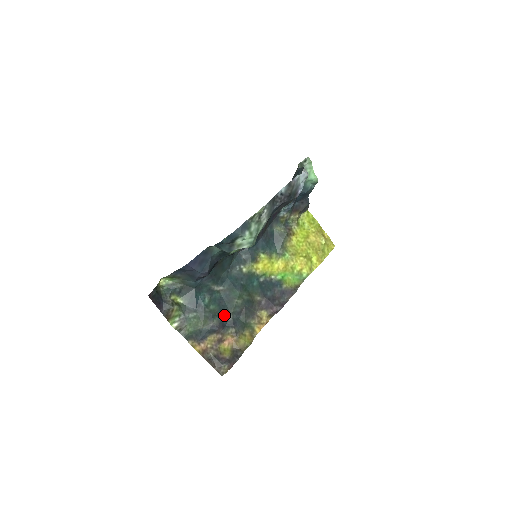
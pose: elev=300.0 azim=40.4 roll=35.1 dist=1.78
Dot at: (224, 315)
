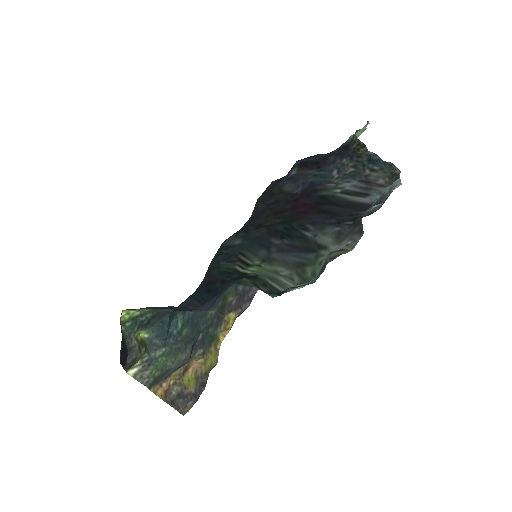
Dot at: (195, 337)
